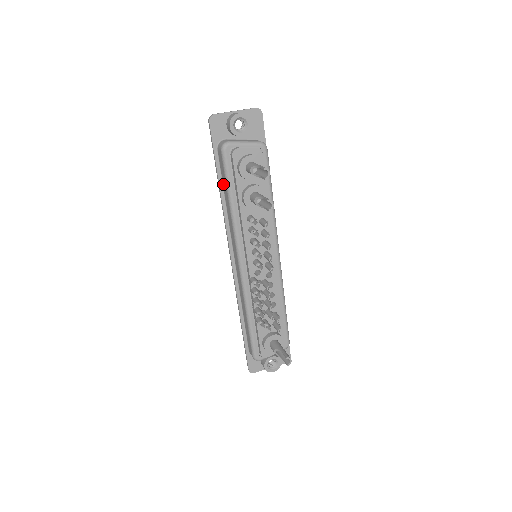
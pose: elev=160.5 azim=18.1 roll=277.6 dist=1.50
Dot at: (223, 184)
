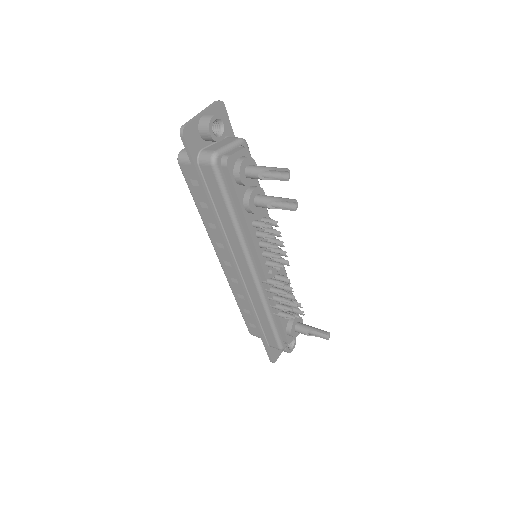
Dot at: (214, 200)
